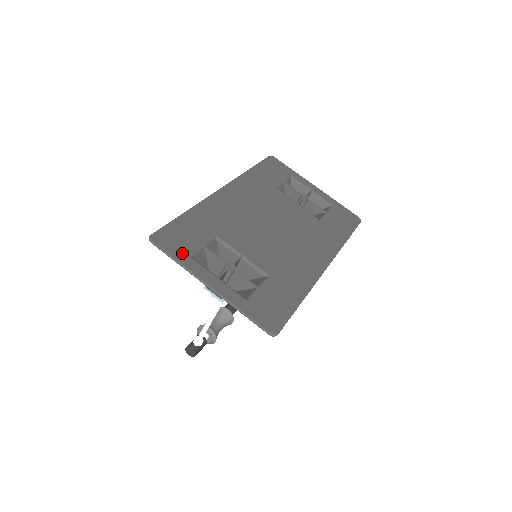
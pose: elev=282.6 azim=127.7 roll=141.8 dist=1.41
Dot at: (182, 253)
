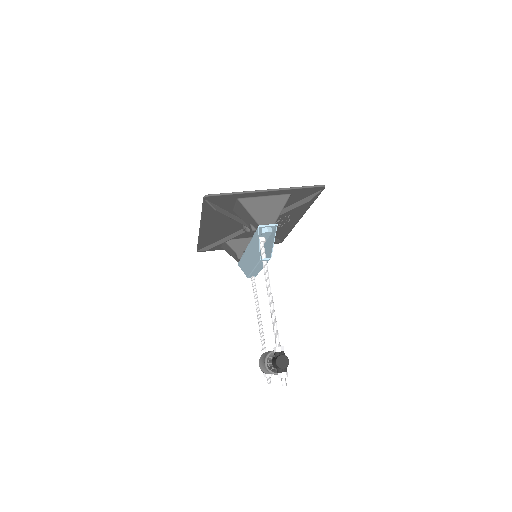
Dot at: (231, 196)
